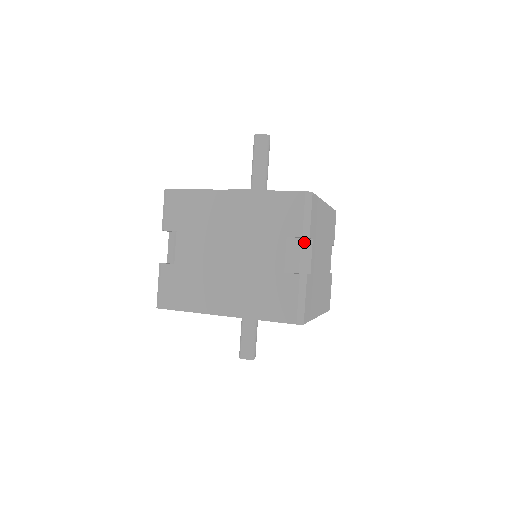
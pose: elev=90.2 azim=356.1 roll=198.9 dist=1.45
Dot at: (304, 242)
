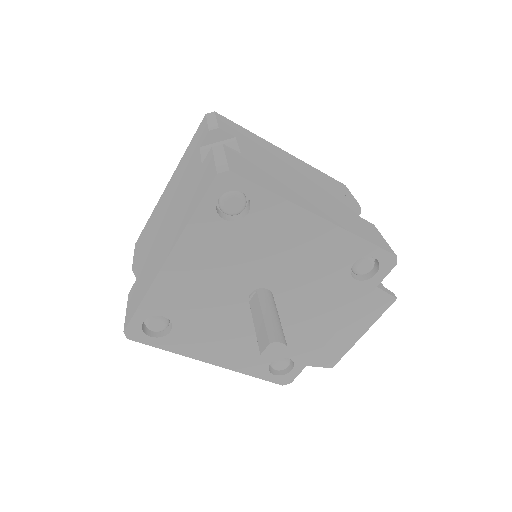
Dot at: (224, 142)
